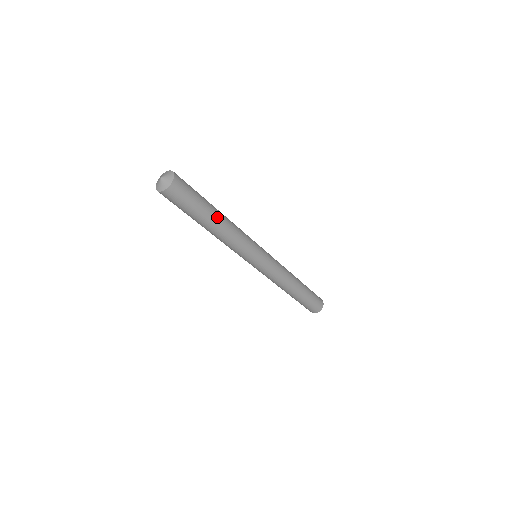
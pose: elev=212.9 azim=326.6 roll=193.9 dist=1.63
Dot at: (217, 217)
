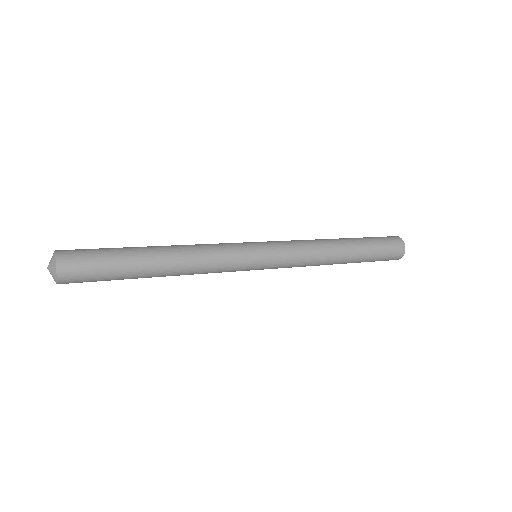
Dot at: occluded
